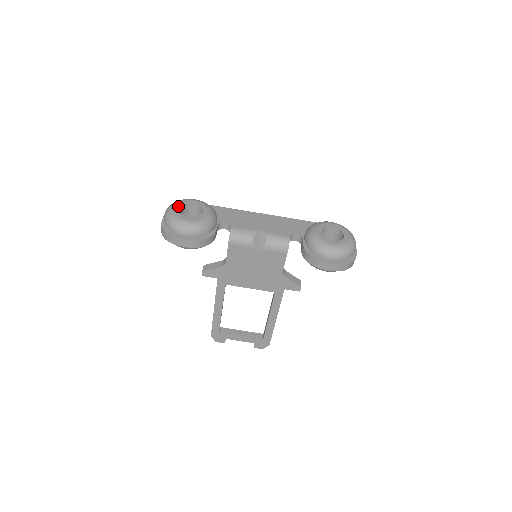
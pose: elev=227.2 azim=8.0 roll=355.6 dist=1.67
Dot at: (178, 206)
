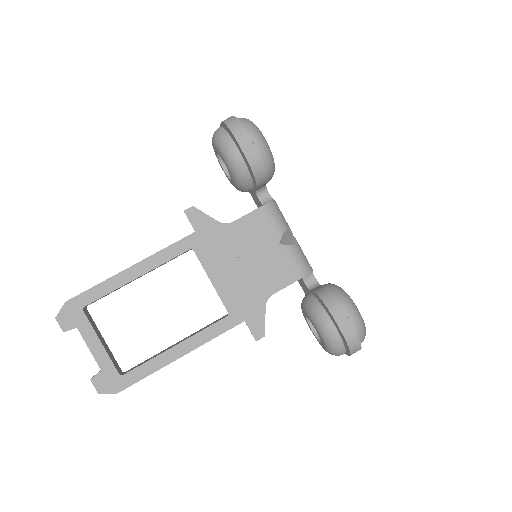
Dot at: occluded
